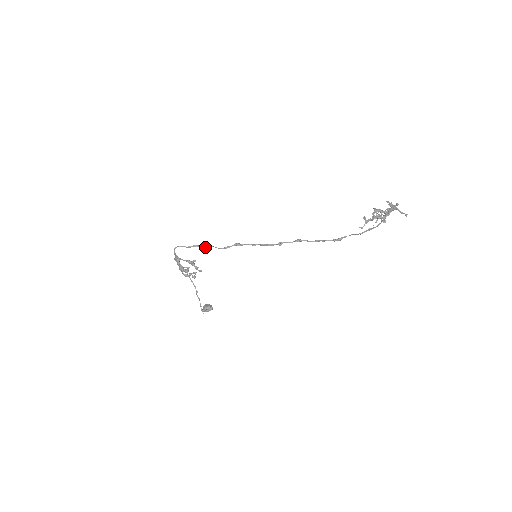
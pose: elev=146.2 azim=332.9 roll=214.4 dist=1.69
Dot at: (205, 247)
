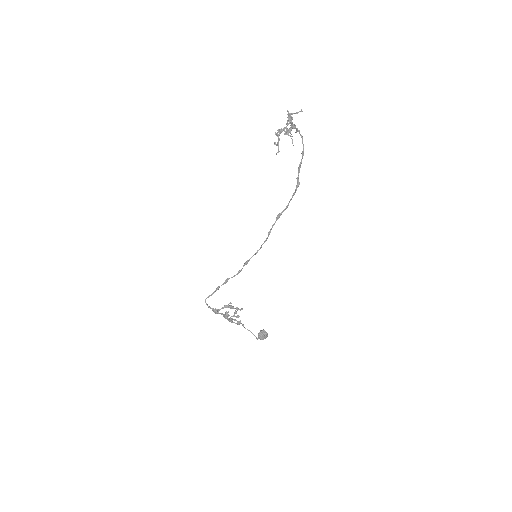
Dot at: occluded
